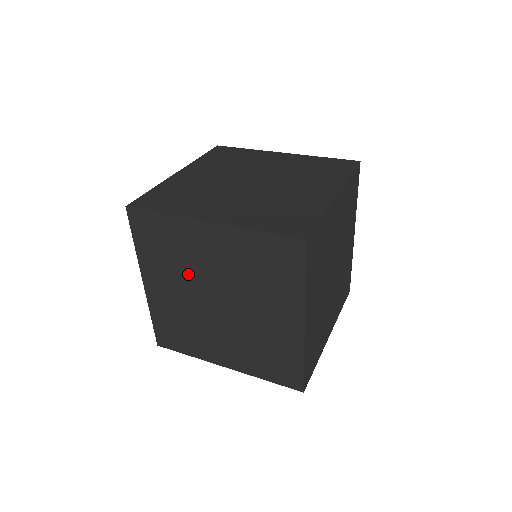
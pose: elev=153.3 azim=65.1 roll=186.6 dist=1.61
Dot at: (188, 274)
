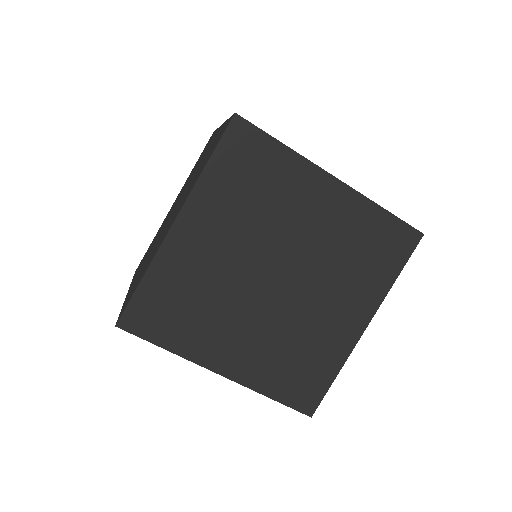
Dot at: occluded
